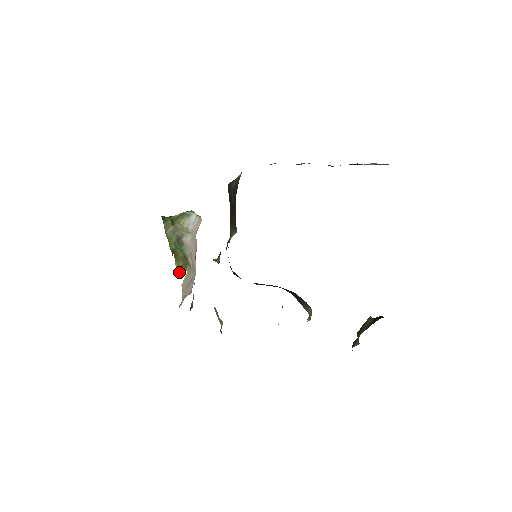
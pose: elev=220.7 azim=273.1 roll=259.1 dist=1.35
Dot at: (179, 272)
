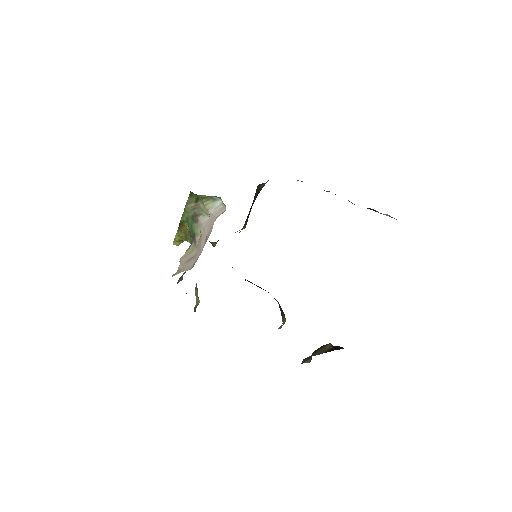
Dot at: (175, 241)
